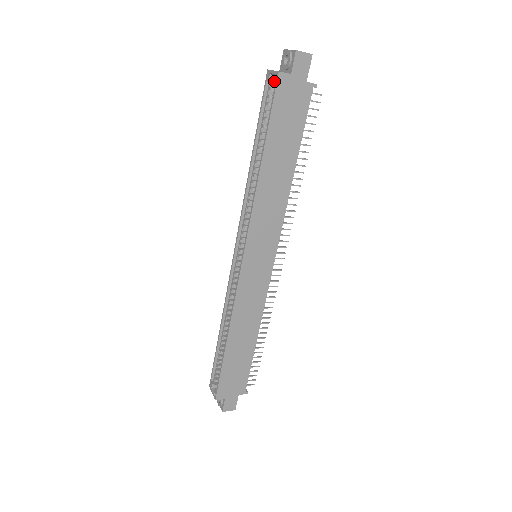
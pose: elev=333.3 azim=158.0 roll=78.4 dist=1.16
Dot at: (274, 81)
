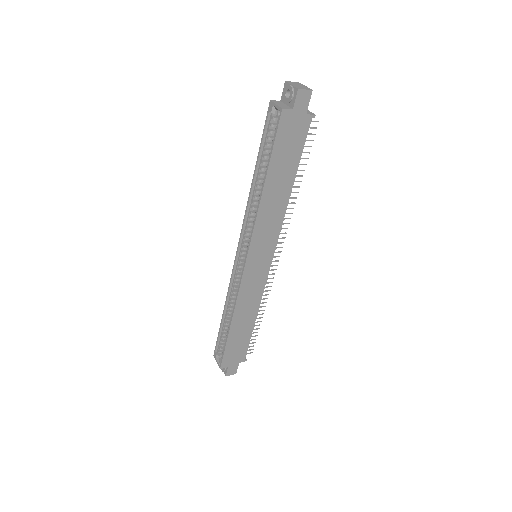
Dot at: (277, 115)
